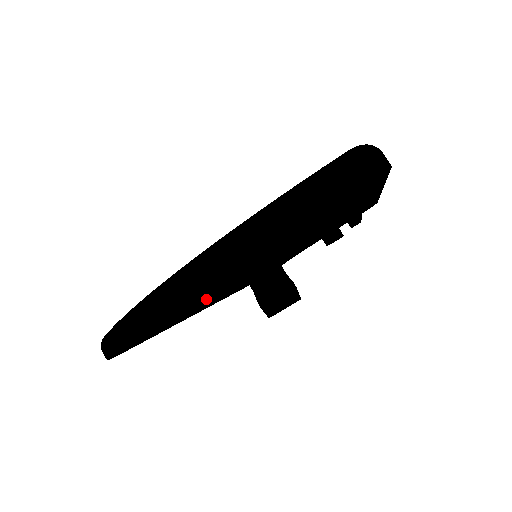
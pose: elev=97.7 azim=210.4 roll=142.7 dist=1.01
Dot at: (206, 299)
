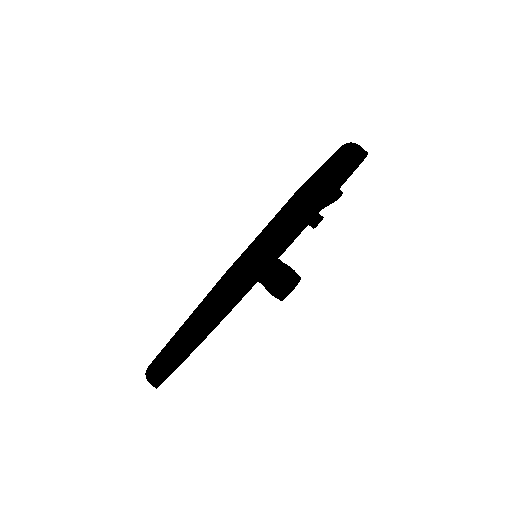
Dot at: occluded
